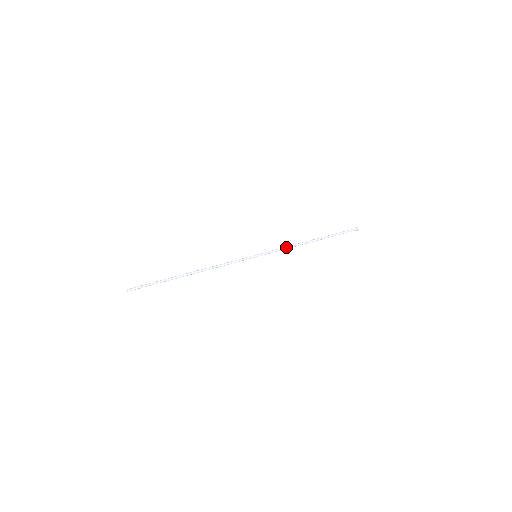
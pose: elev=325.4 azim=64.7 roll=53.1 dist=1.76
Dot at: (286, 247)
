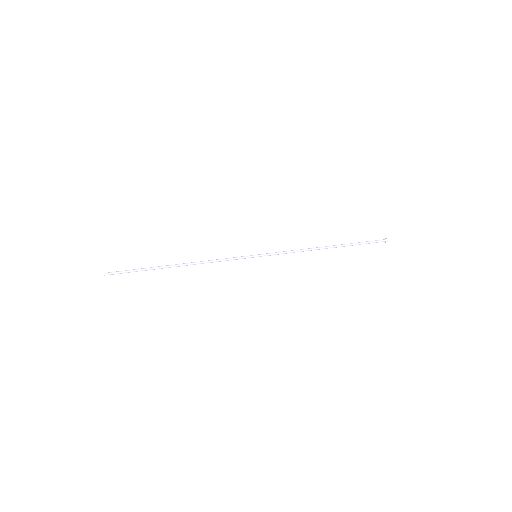
Dot at: (293, 250)
